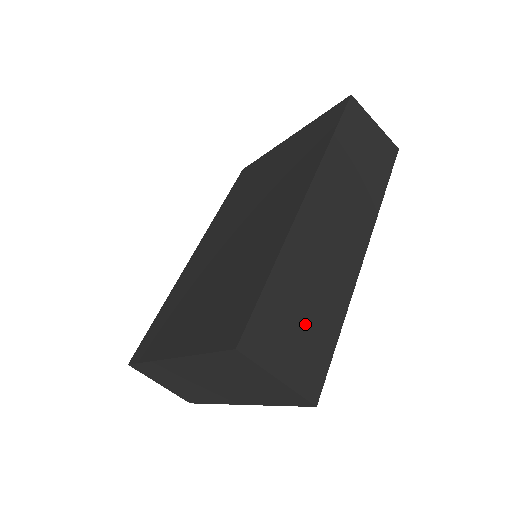
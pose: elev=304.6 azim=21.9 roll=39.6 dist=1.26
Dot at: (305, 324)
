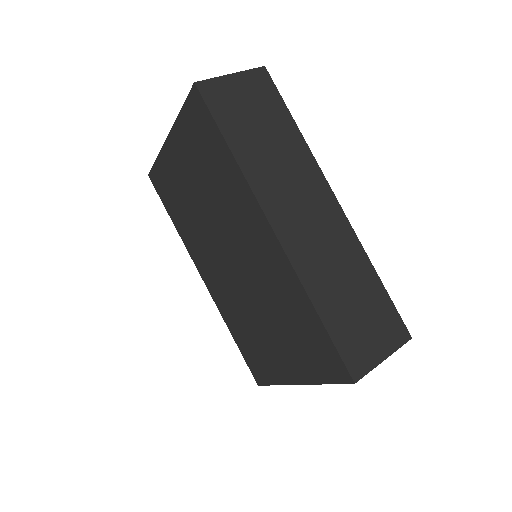
Dot at: (363, 309)
